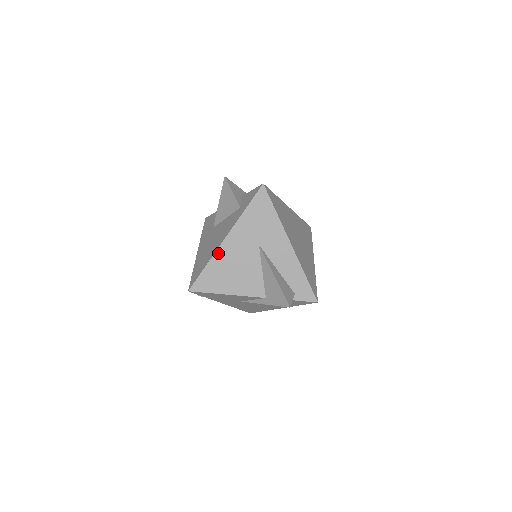
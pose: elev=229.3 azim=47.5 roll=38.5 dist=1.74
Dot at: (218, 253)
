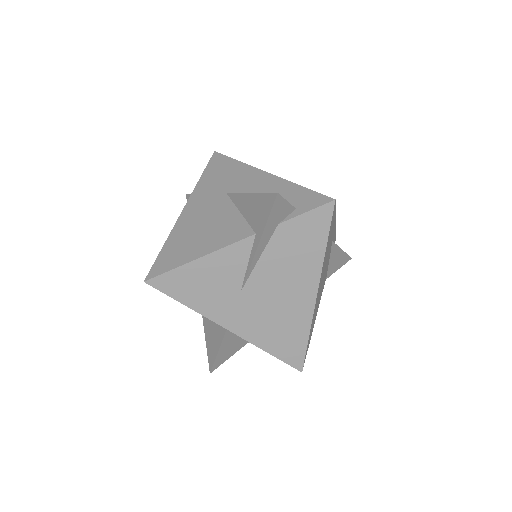
Dot at: (177, 226)
